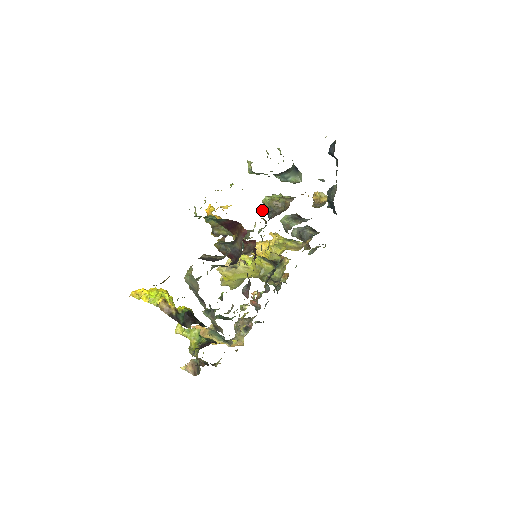
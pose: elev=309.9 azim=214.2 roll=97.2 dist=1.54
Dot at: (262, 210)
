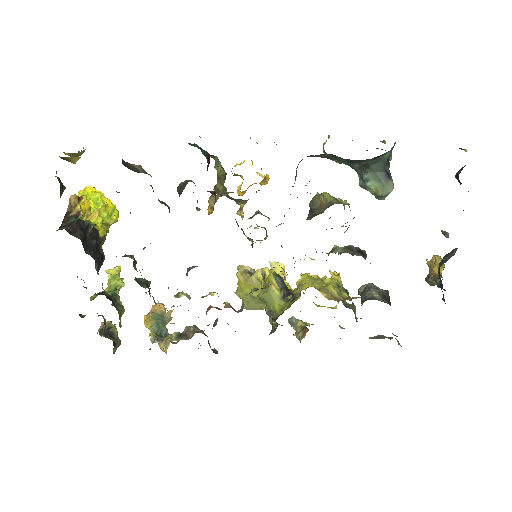
Dot at: occluded
